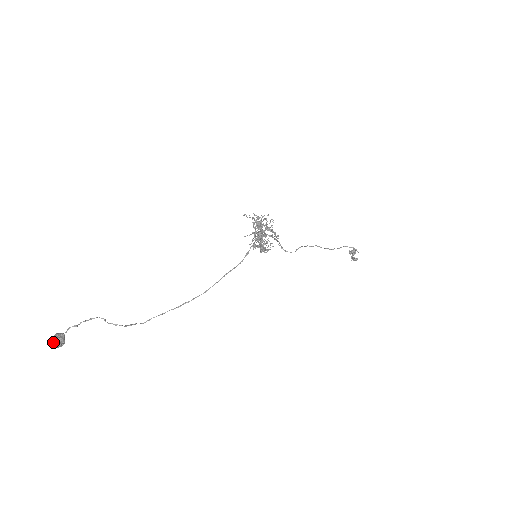
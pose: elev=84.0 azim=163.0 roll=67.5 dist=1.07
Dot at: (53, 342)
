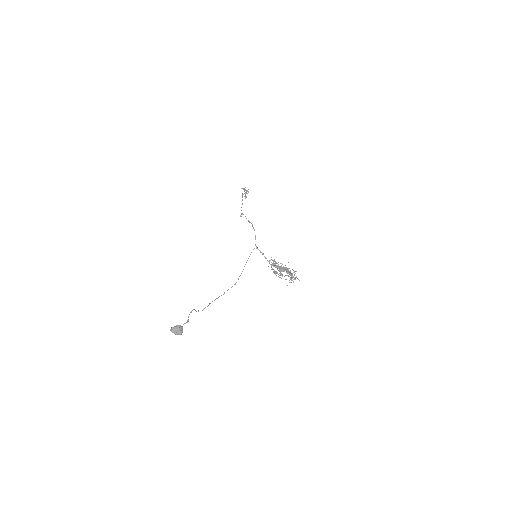
Dot at: (179, 334)
